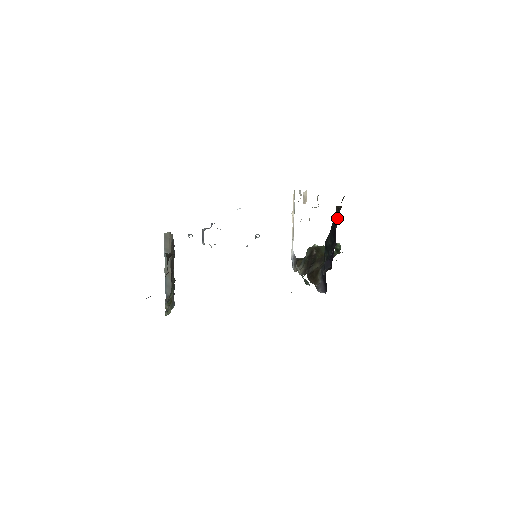
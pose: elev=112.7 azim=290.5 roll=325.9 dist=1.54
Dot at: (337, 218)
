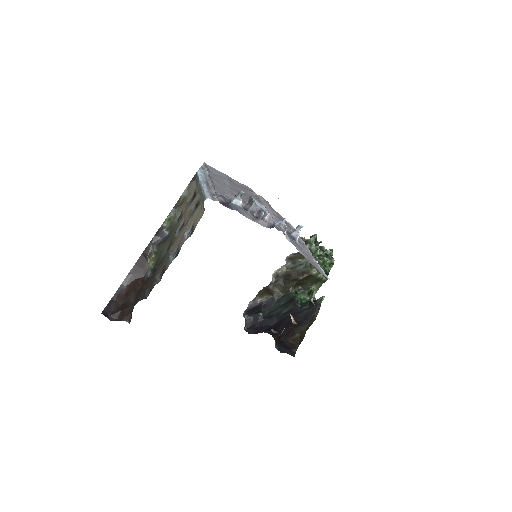
Dot at: (288, 332)
